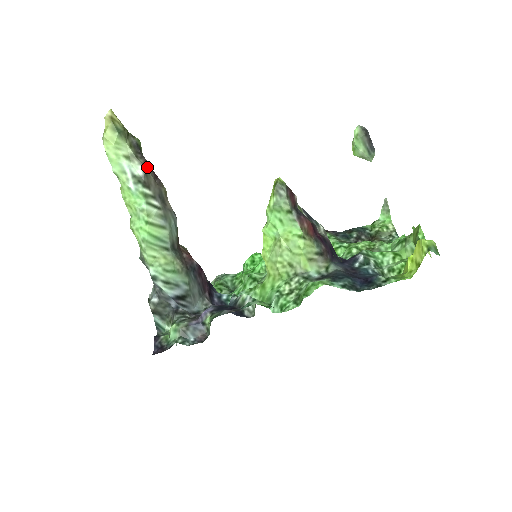
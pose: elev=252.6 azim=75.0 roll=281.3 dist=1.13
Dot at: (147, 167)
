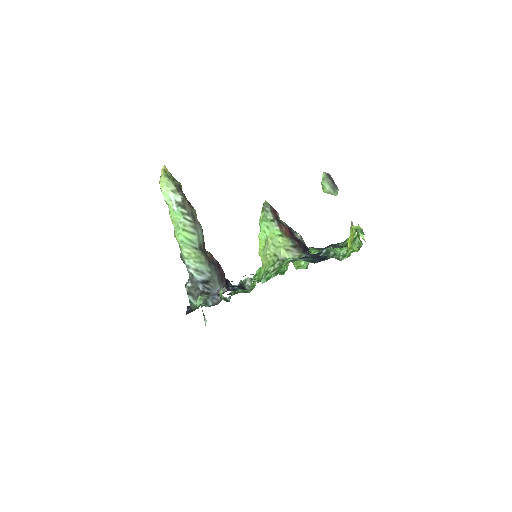
Dot at: (184, 197)
